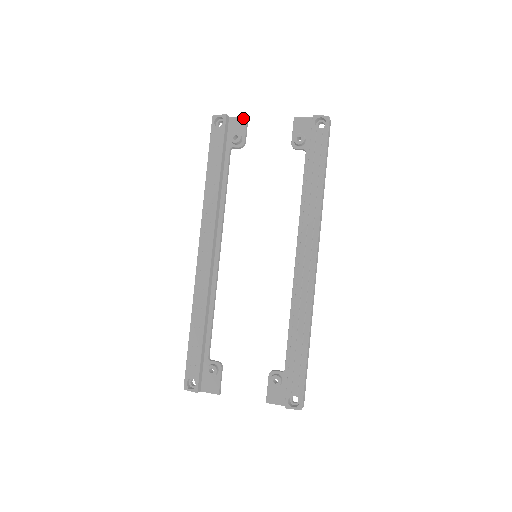
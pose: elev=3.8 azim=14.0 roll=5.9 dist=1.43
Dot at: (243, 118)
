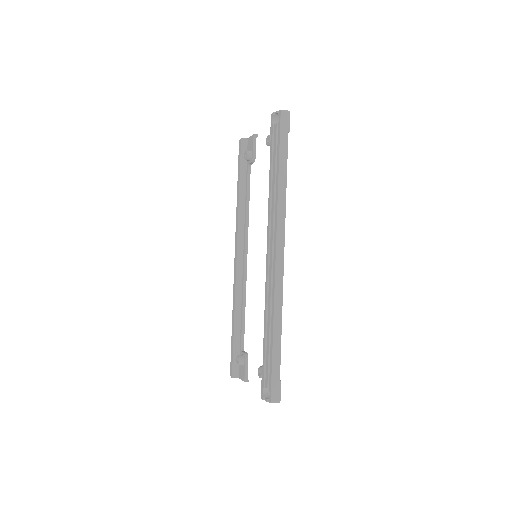
Dot at: (252, 136)
